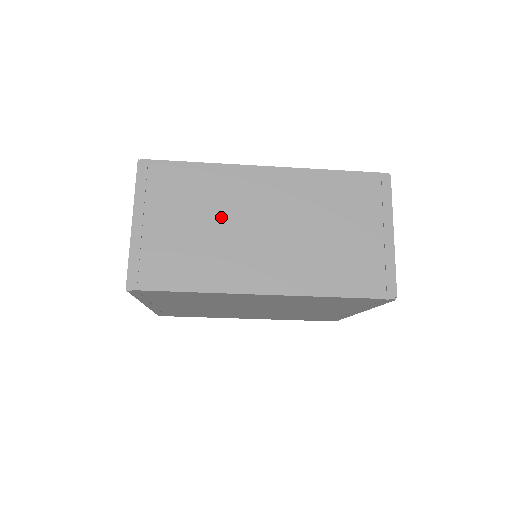
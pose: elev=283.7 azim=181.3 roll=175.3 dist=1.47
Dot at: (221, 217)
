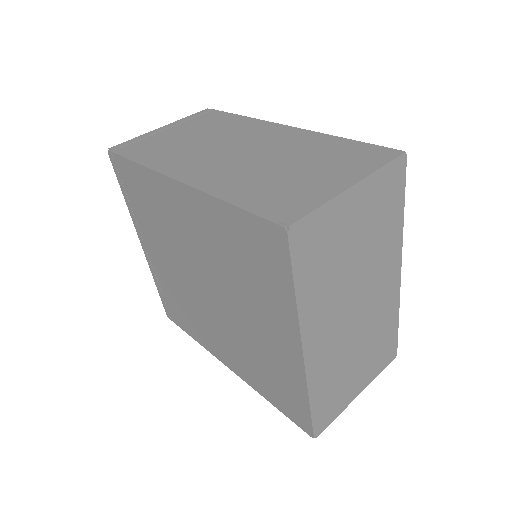
Dot at: (215, 138)
